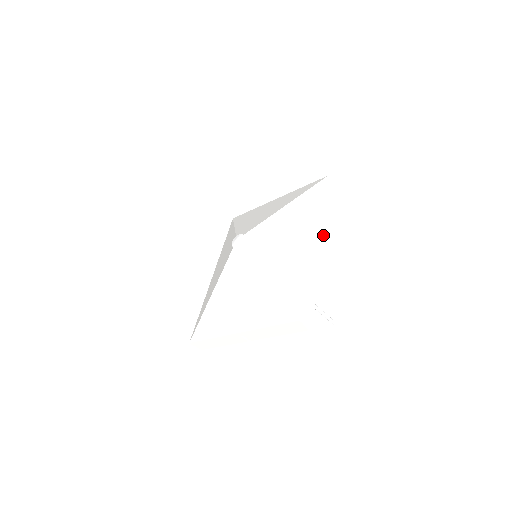
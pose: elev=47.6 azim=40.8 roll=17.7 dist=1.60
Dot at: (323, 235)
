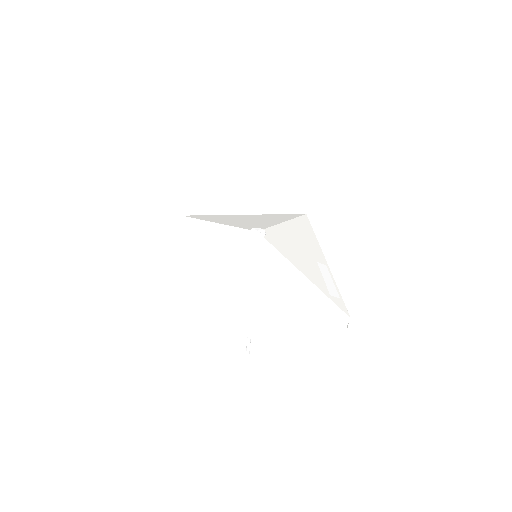
Dot at: occluded
